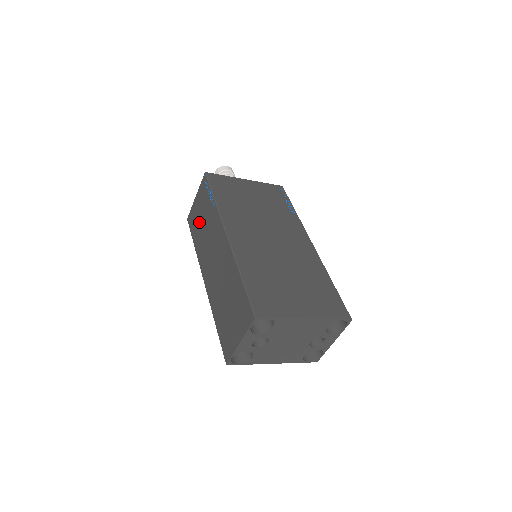
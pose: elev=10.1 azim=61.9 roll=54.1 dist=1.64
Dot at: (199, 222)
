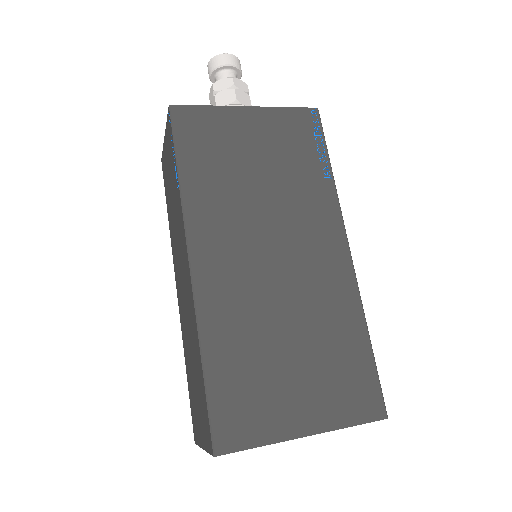
Dot at: (169, 188)
